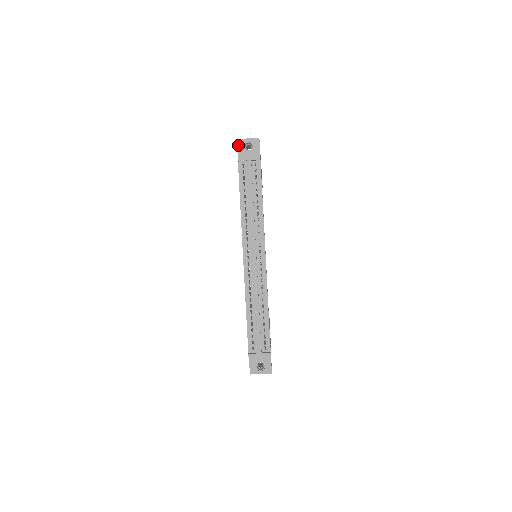
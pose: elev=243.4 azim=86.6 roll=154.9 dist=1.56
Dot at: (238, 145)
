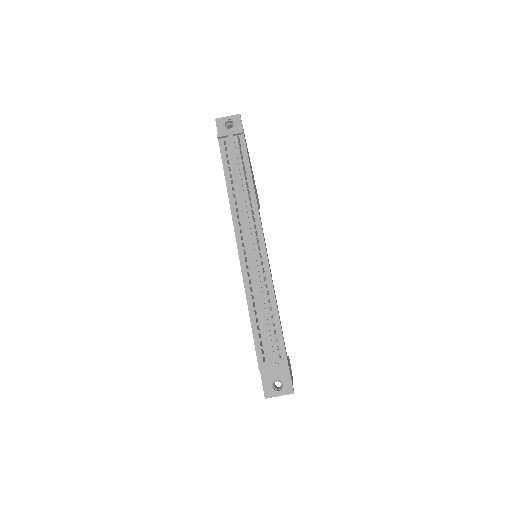
Dot at: (217, 125)
